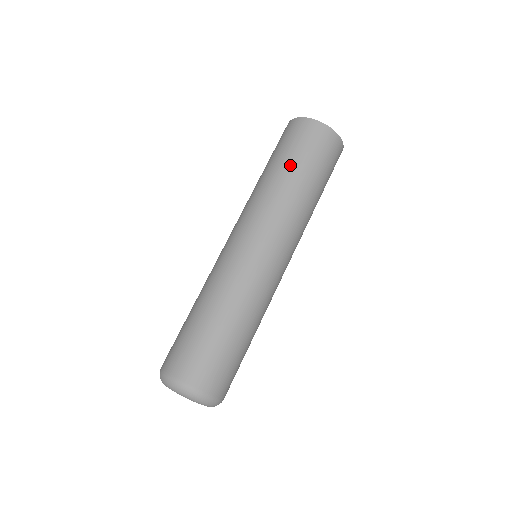
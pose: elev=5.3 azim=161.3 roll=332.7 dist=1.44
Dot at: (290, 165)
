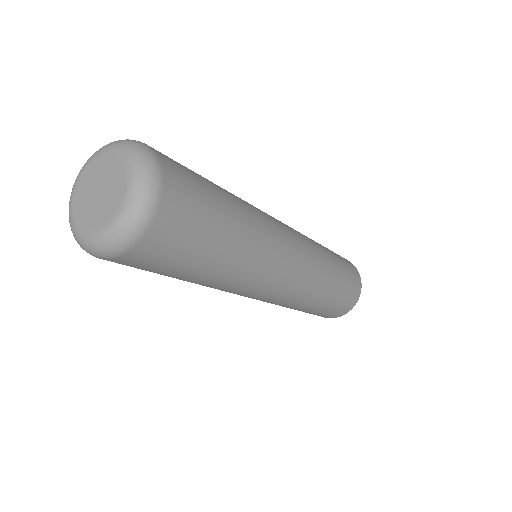
Dot at: occluded
